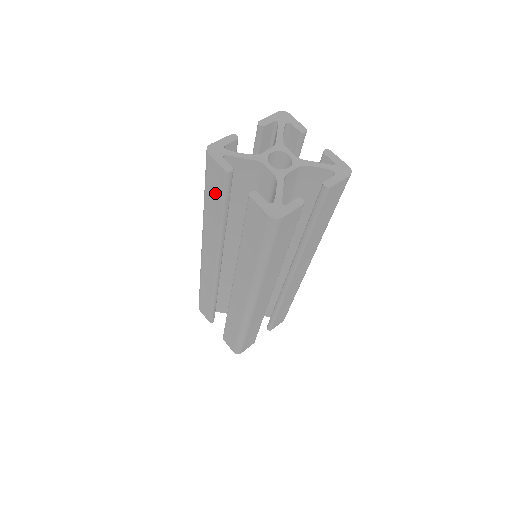
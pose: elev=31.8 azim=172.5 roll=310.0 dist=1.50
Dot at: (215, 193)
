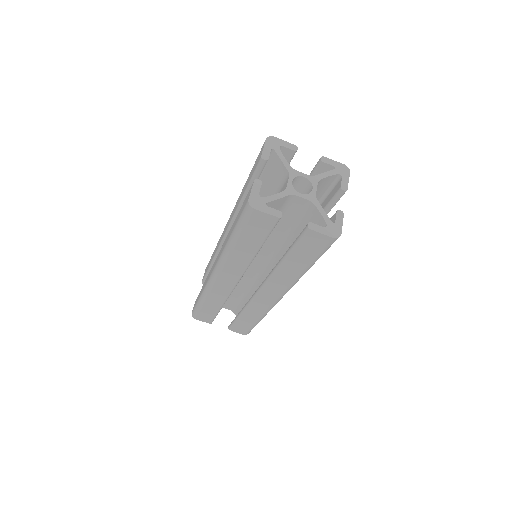
Dot at: (256, 234)
